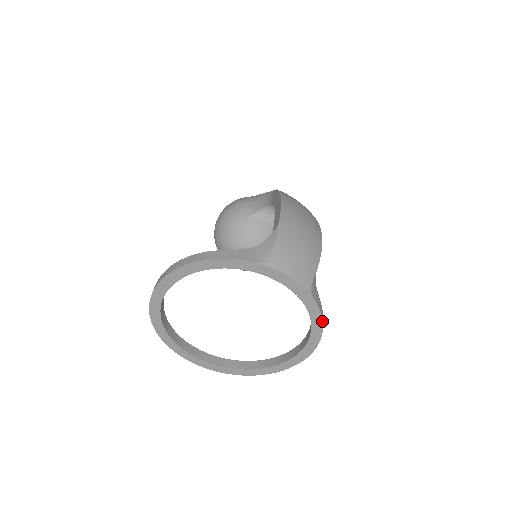
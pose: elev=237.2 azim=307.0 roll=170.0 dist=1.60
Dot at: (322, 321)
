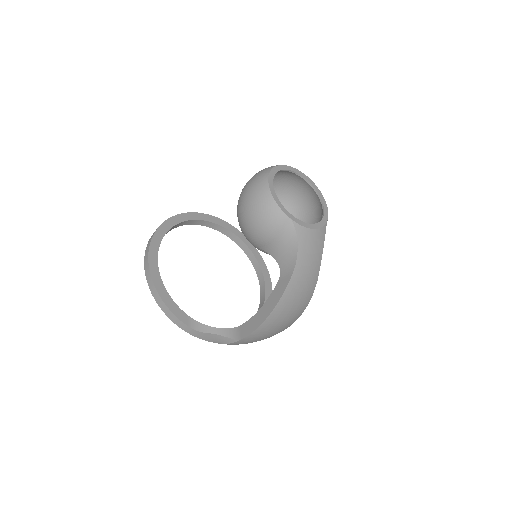
Dot at: occluded
